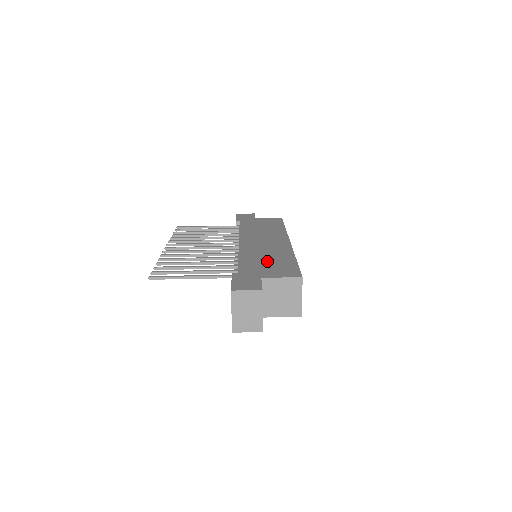
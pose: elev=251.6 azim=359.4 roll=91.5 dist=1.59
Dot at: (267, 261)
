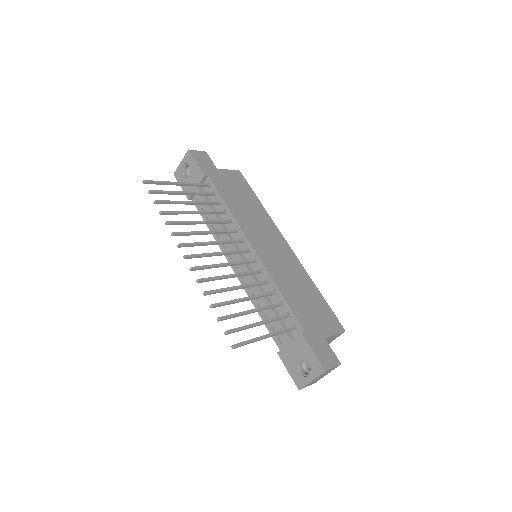
Dot at: (306, 299)
